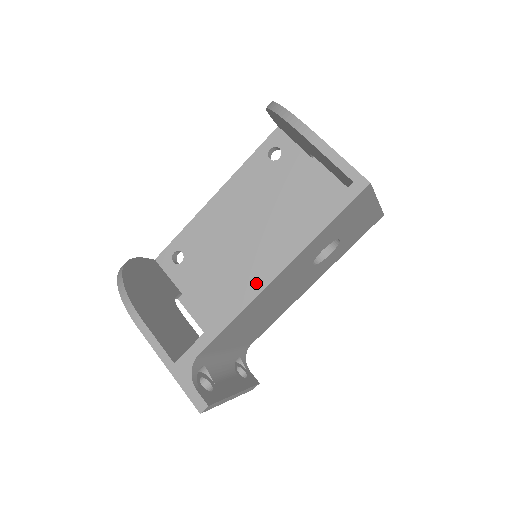
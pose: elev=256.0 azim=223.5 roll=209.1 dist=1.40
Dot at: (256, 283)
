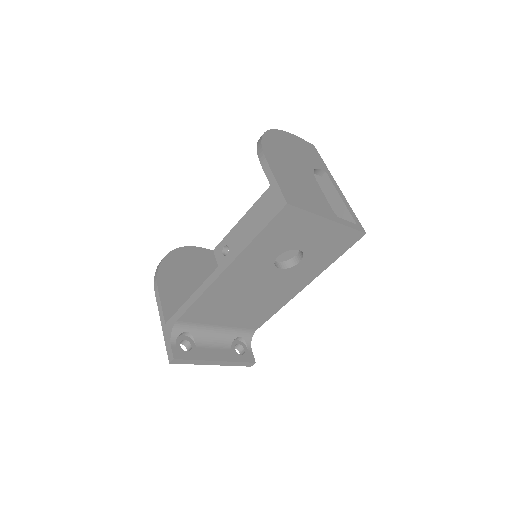
Dot at: (213, 274)
